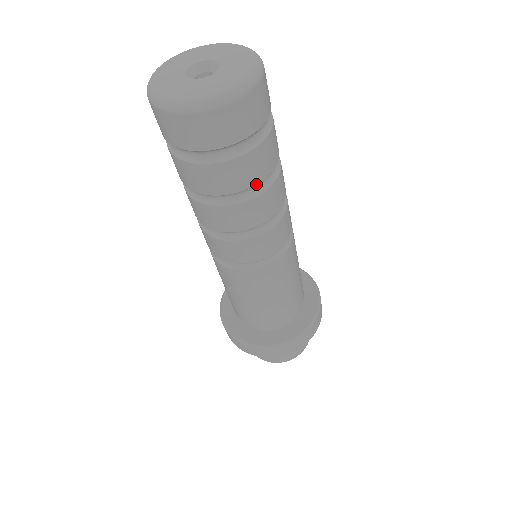
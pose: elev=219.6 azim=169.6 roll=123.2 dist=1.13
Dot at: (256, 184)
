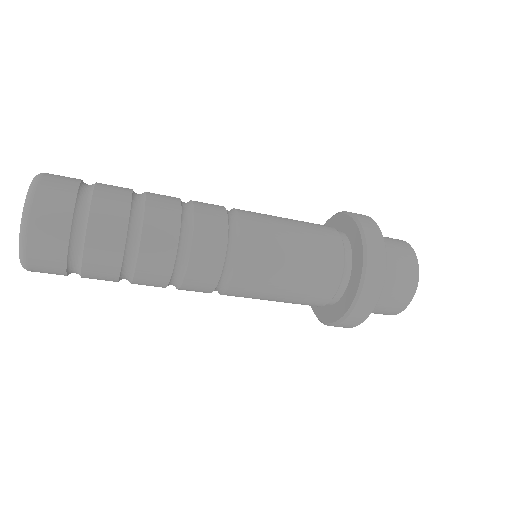
Dot at: (129, 232)
